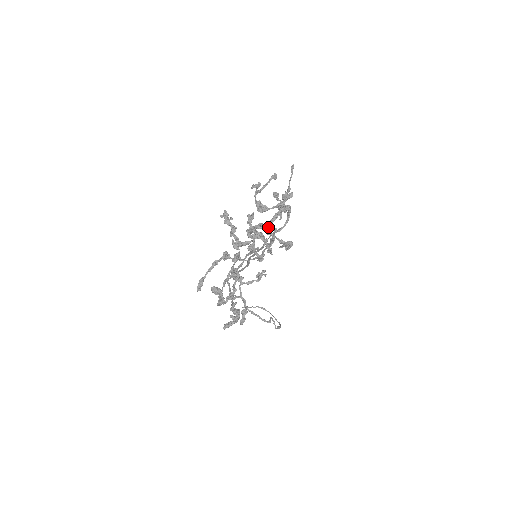
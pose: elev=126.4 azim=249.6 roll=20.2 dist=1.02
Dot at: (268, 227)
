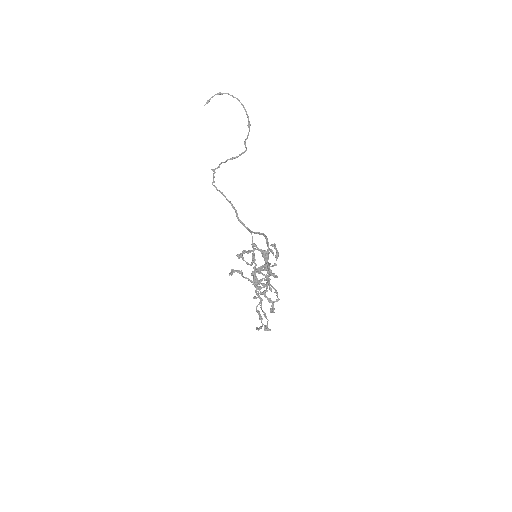
Dot at: occluded
